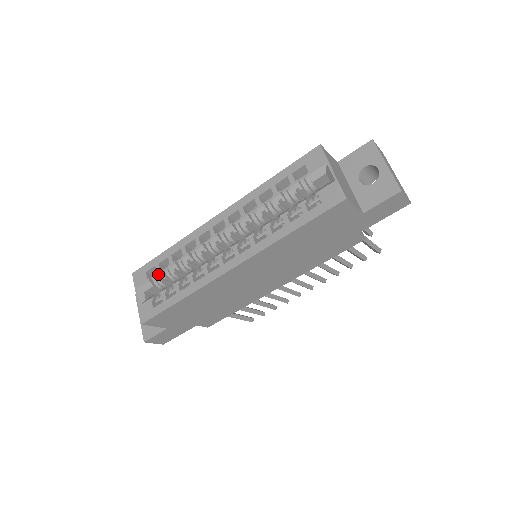
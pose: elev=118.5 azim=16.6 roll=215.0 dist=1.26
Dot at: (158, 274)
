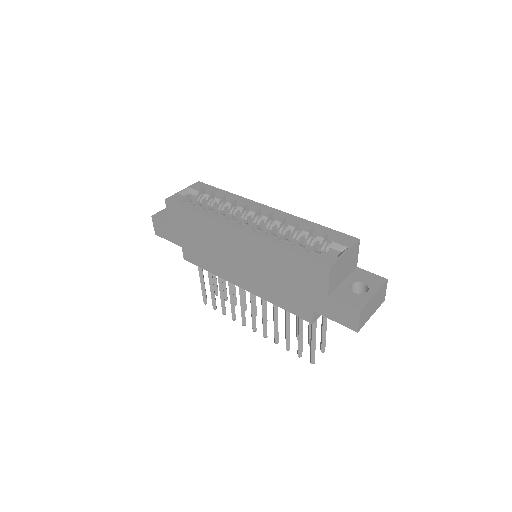
Dot at: (207, 194)
